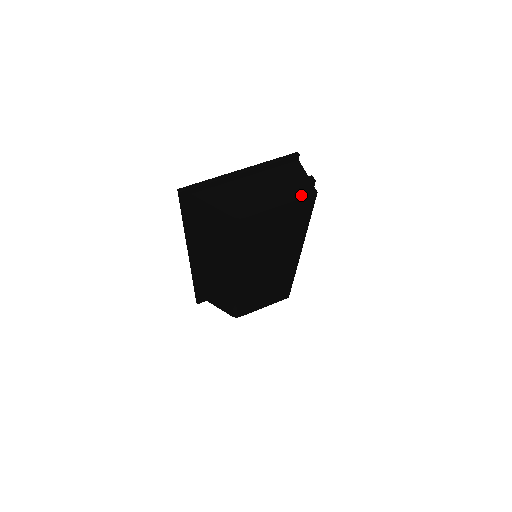
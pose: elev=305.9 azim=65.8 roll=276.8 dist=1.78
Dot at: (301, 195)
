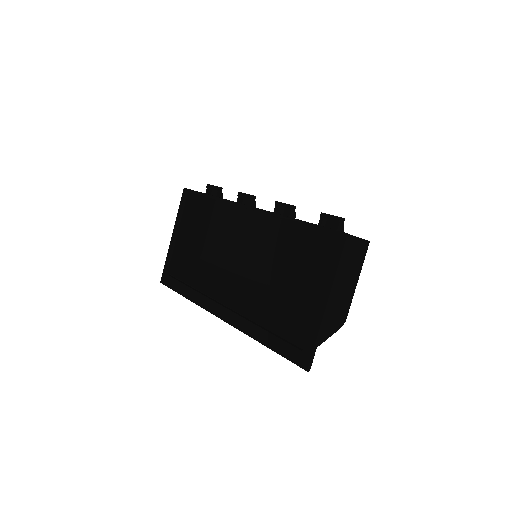
Dot at: (363, 258)
